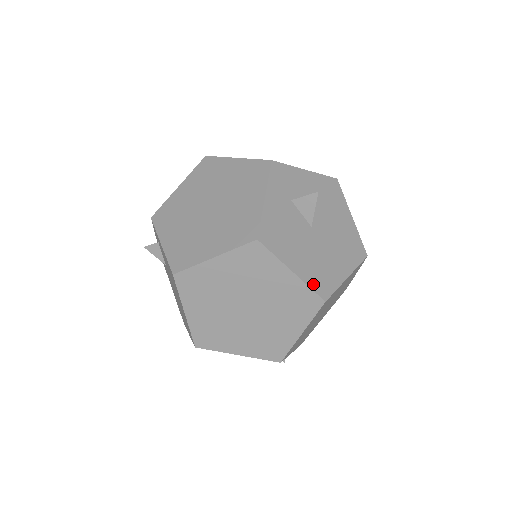
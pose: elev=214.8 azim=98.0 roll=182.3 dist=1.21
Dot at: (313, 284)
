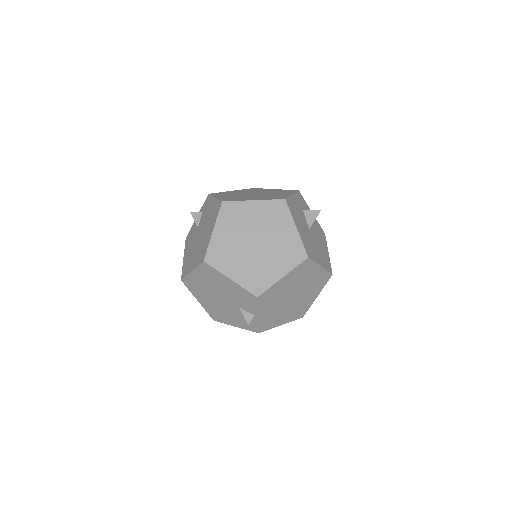
Dot at: (304, 244)
